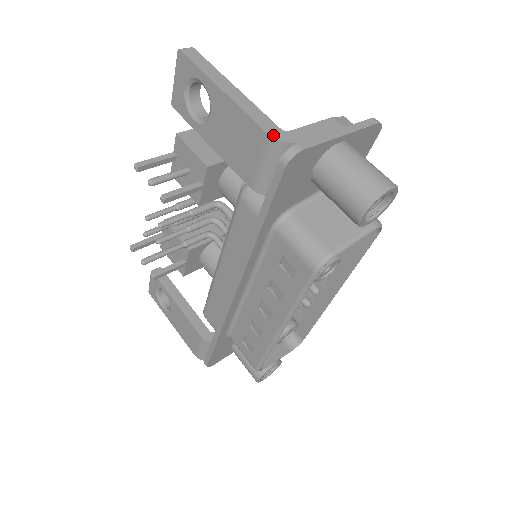
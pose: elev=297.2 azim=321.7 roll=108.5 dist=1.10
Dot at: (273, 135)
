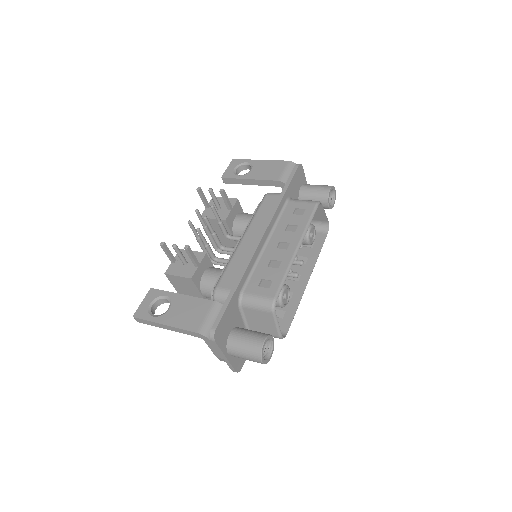
Dot at: (290, 162)
